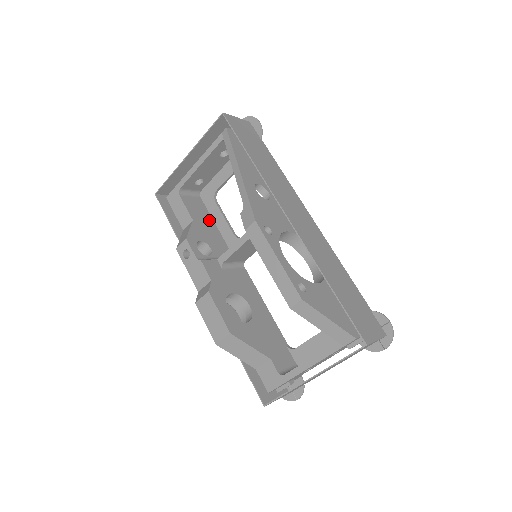
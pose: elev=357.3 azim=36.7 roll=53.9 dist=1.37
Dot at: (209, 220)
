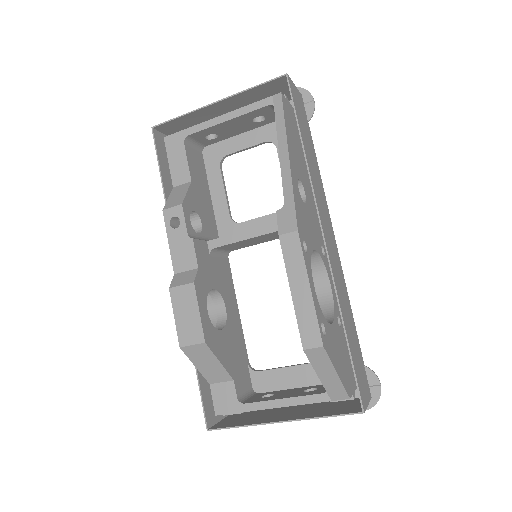
Dot at: (205, 186)
